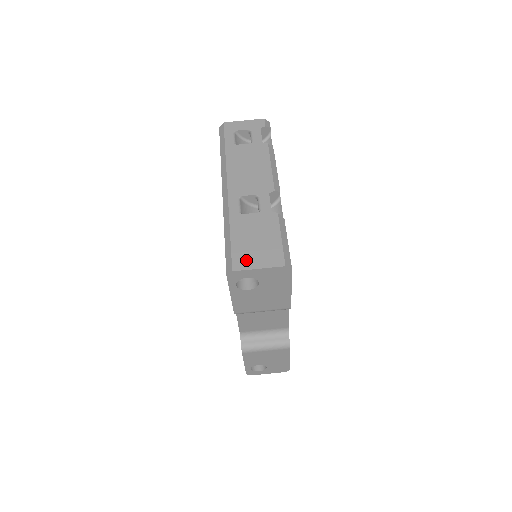
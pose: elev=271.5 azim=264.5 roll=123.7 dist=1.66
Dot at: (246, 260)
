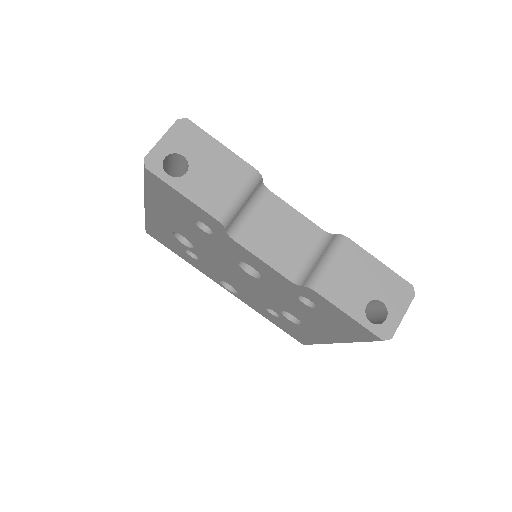
Dot at: occluded
